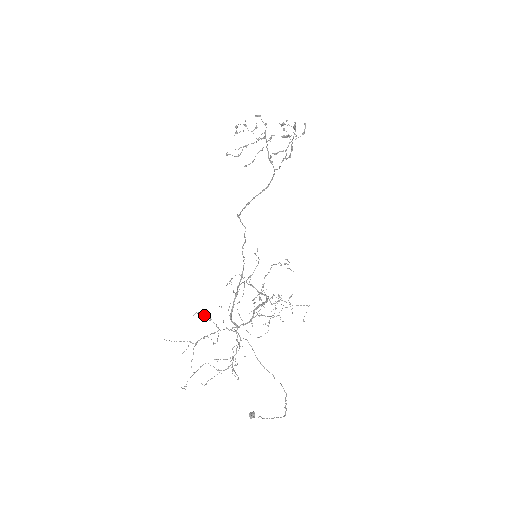
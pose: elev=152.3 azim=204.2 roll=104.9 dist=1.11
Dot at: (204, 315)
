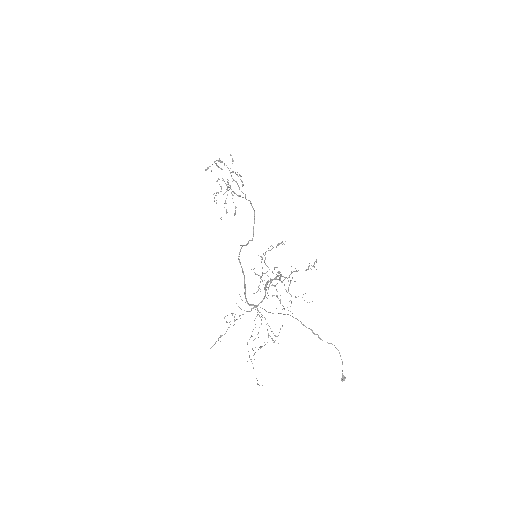
Dot at: occluded
